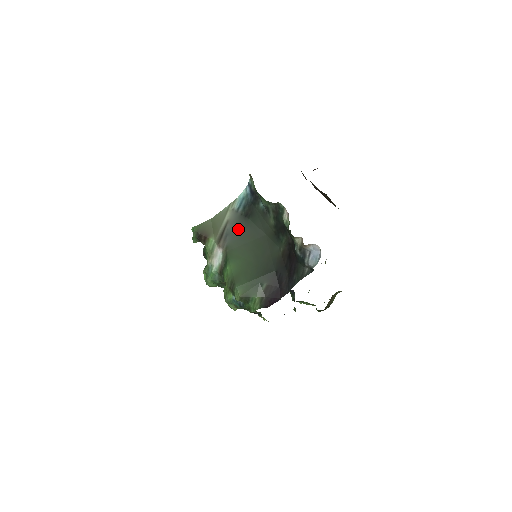
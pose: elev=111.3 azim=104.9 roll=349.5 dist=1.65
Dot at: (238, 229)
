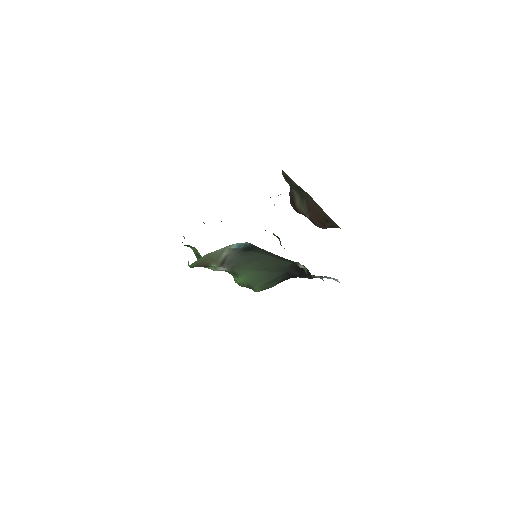
Dot at: (240, 258)
